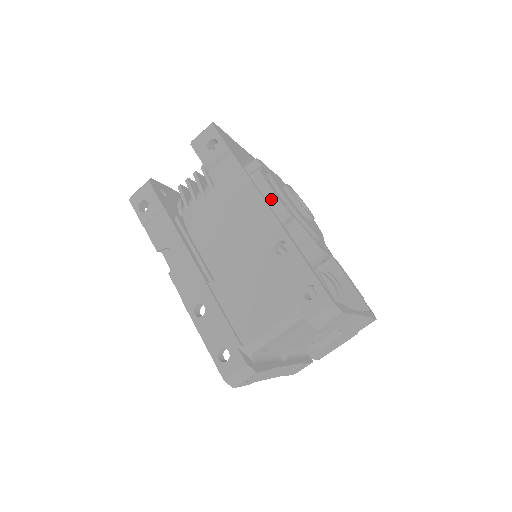
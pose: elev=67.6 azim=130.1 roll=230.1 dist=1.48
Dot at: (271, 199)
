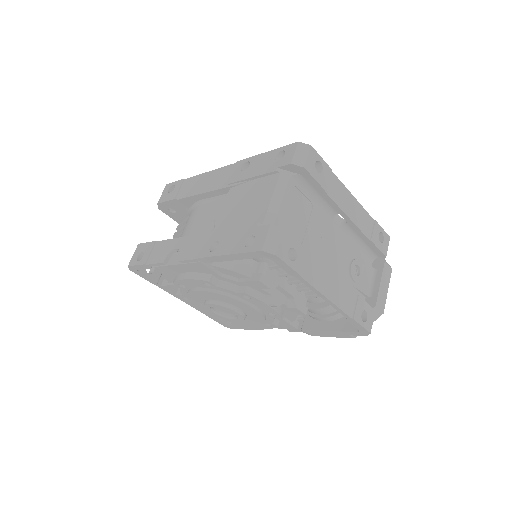
Dot at: occluded
